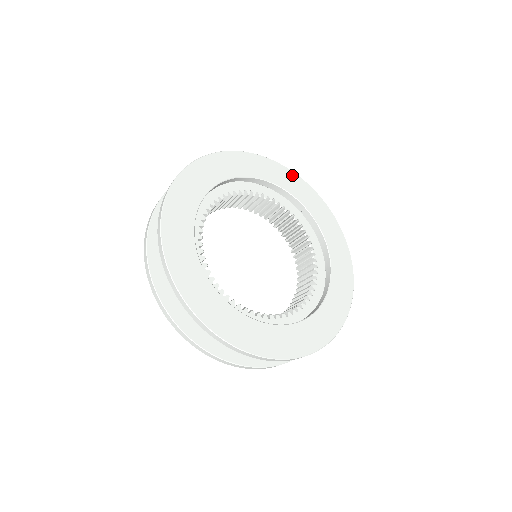
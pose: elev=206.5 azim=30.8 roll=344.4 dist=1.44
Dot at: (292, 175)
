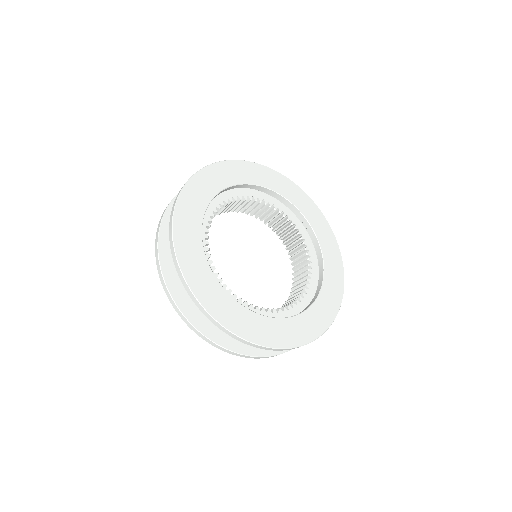
Dot at: (297, 189)
